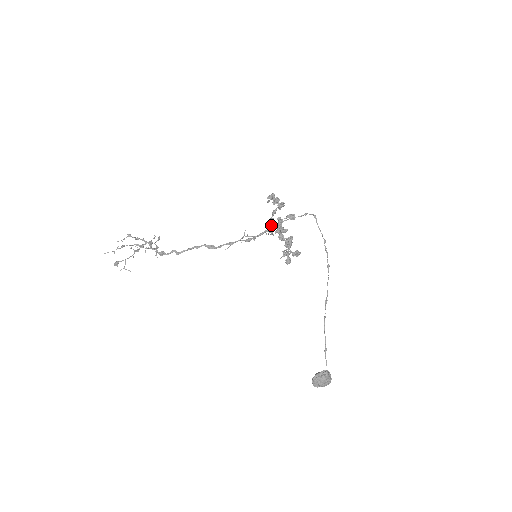
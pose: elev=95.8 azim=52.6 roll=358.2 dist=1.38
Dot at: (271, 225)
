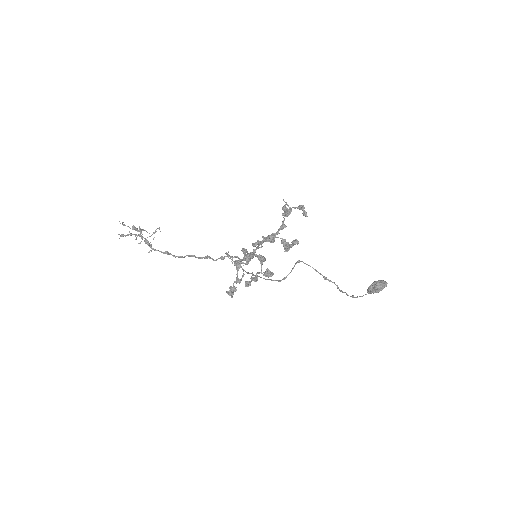
Dot at: (251, 281)
